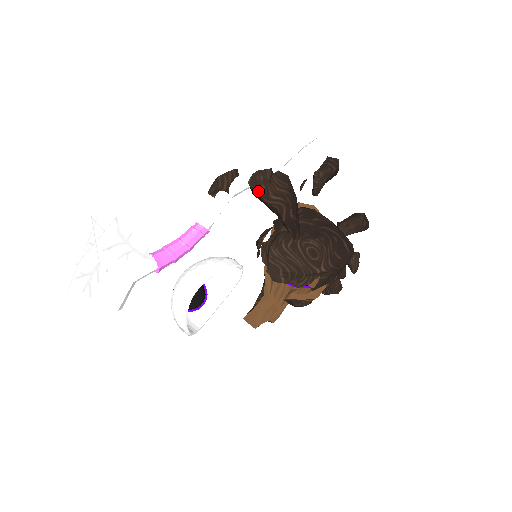
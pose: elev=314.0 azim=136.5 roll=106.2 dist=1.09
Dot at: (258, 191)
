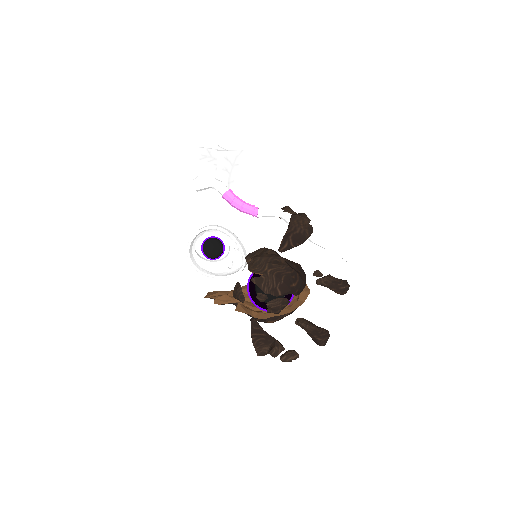
Dot at: (293, 215)
